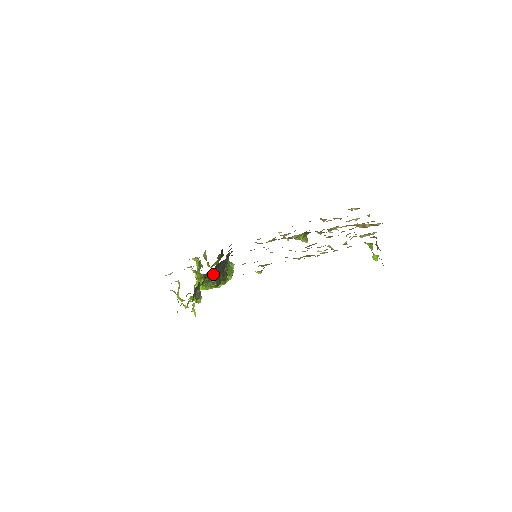
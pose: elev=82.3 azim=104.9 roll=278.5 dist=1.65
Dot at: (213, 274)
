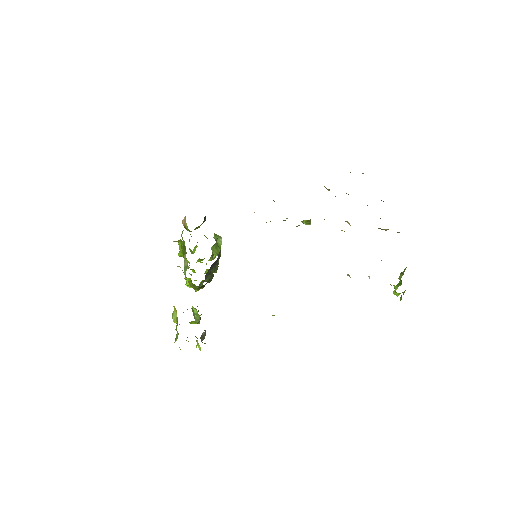
Dot at: (206, 276)
